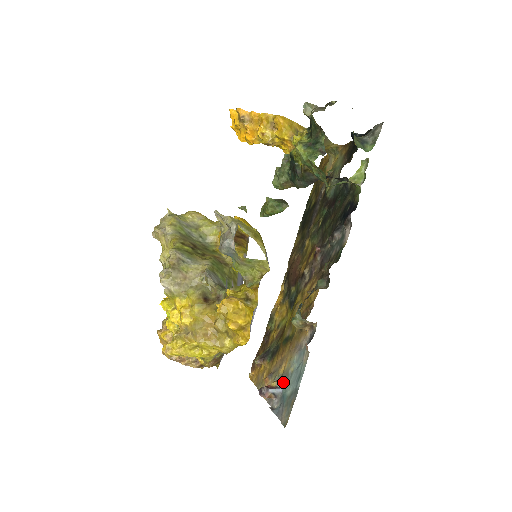
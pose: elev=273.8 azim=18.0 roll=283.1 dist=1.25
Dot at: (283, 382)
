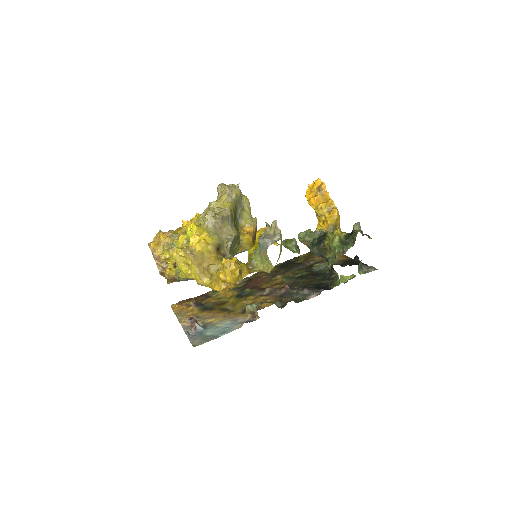
Dot at: (207, 327)
